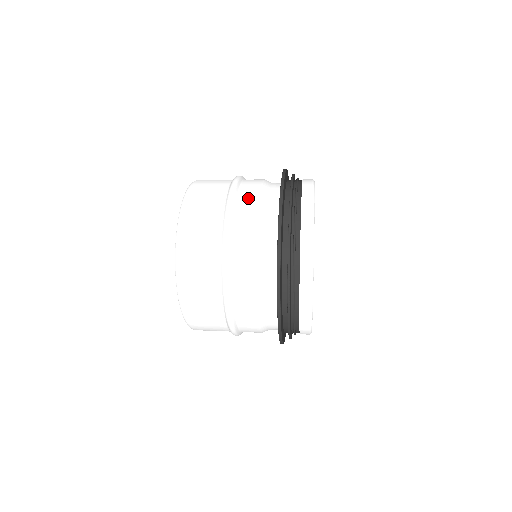
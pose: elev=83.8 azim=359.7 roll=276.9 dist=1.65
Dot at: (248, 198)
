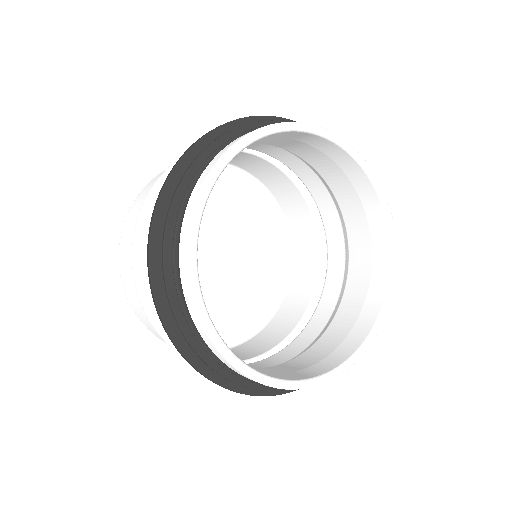
Dot at: (292, 160)
